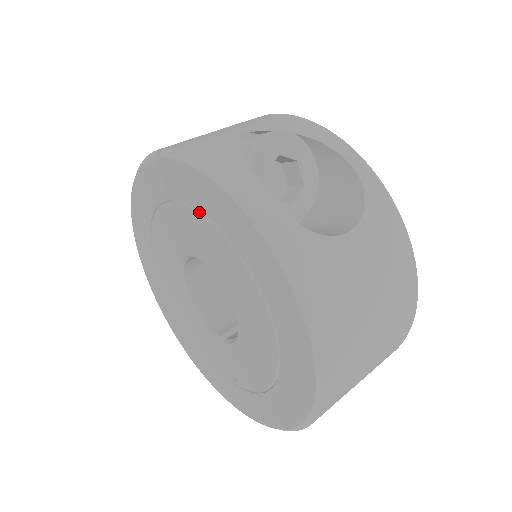
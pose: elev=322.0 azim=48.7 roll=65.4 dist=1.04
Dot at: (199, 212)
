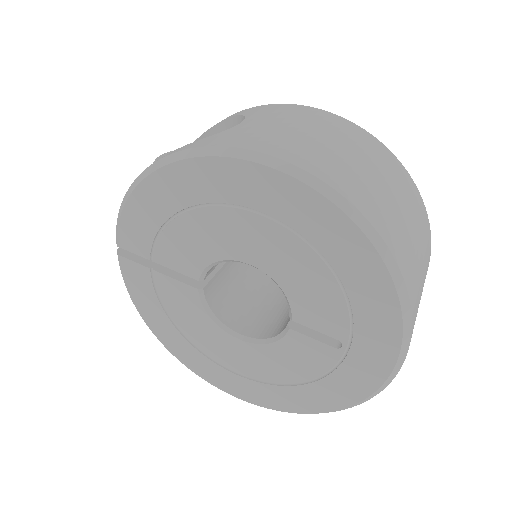
Dot at: (159, 234)
